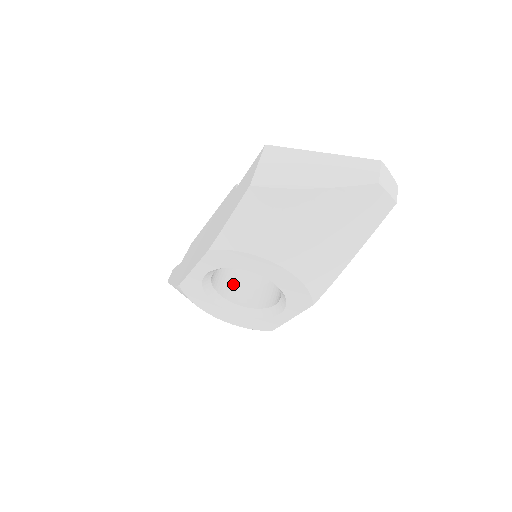
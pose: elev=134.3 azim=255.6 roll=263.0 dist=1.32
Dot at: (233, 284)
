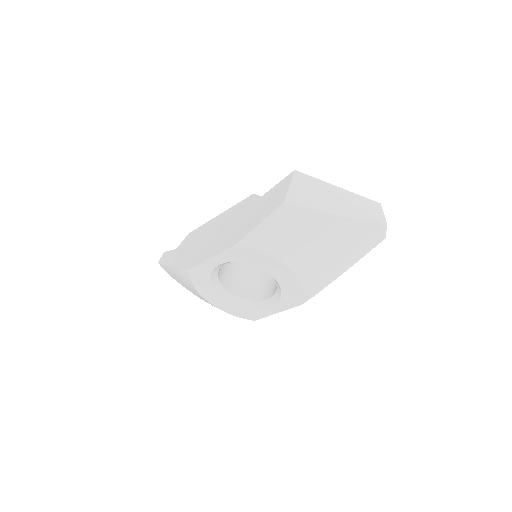
Dot at: (230, 276)
